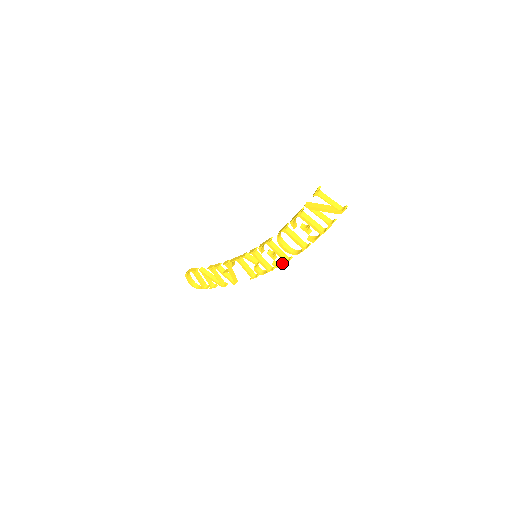
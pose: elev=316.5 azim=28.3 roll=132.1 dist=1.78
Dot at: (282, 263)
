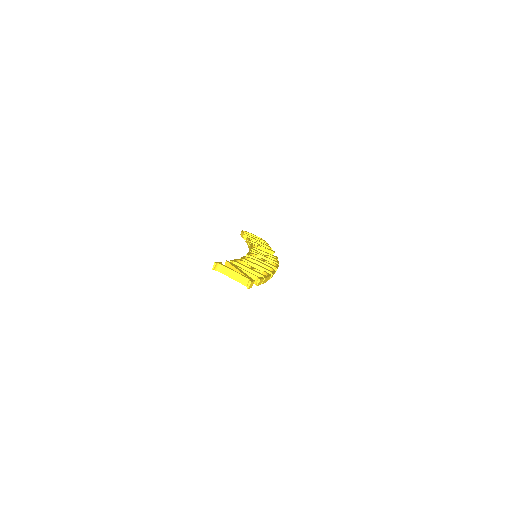
Dot at: occluded
